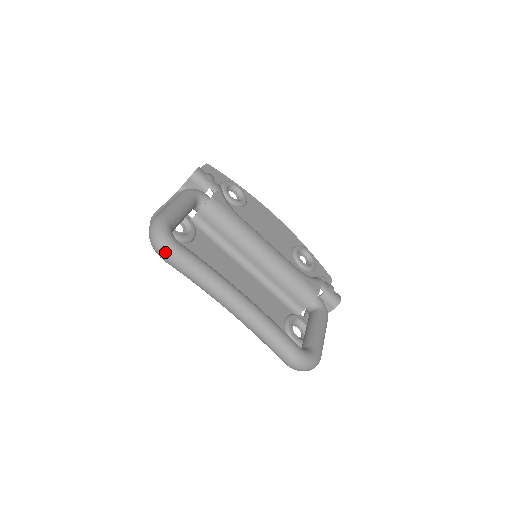
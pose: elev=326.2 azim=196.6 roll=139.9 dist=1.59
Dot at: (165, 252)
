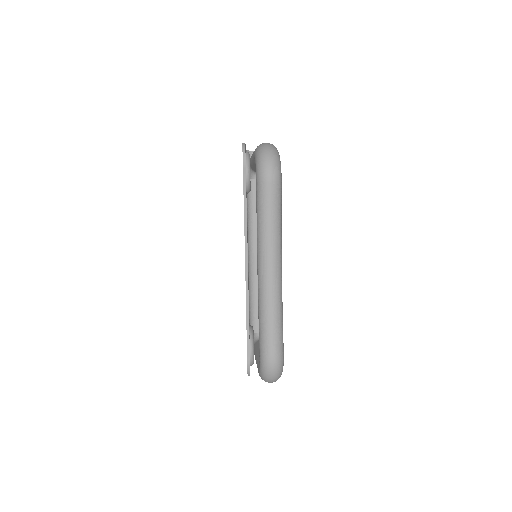
Dot at: (274, 173)
